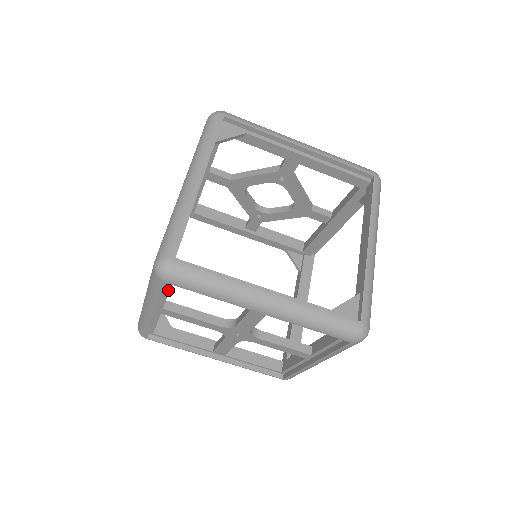
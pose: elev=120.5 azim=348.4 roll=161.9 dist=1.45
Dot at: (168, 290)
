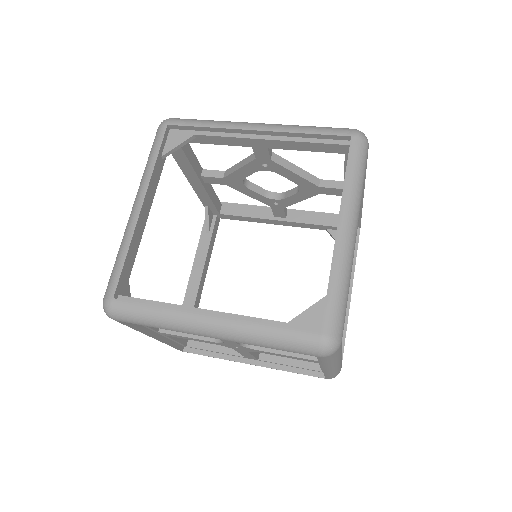
Dot at: occluded
